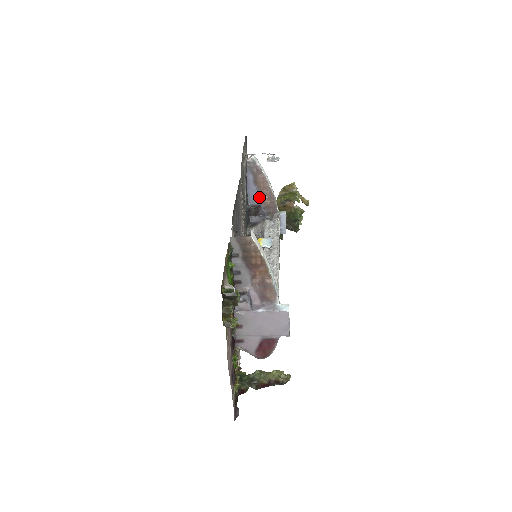
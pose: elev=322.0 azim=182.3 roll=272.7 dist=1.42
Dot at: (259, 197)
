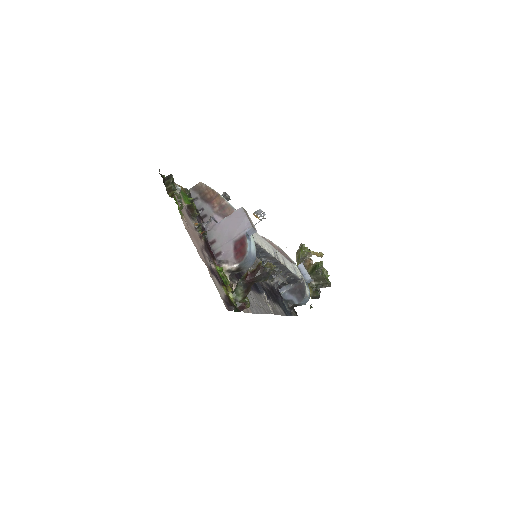
Dot at: occluded
